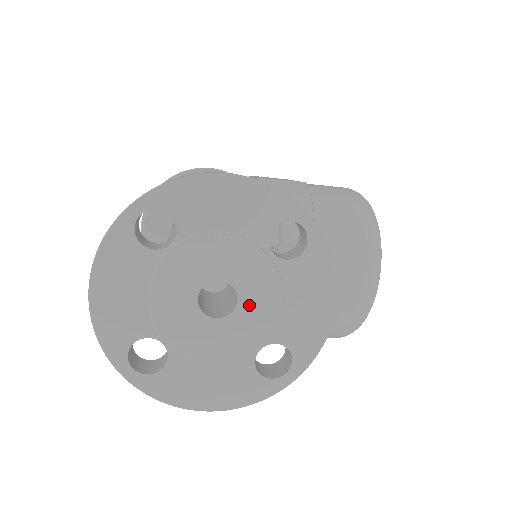
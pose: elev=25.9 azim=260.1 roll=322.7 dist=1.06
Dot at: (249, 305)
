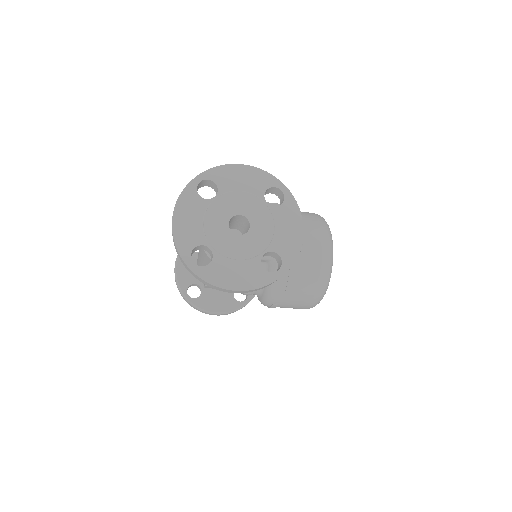
Dot at: (256, 229)
